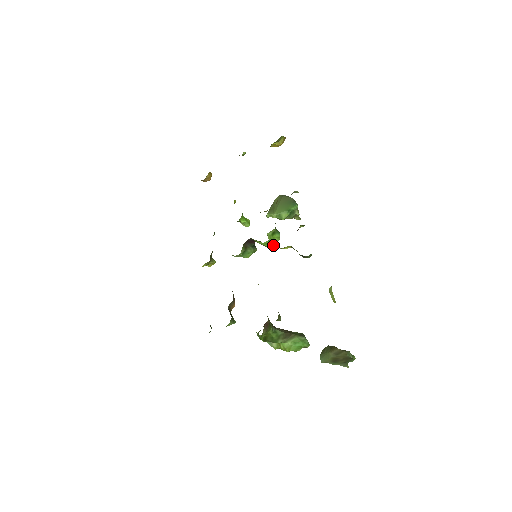
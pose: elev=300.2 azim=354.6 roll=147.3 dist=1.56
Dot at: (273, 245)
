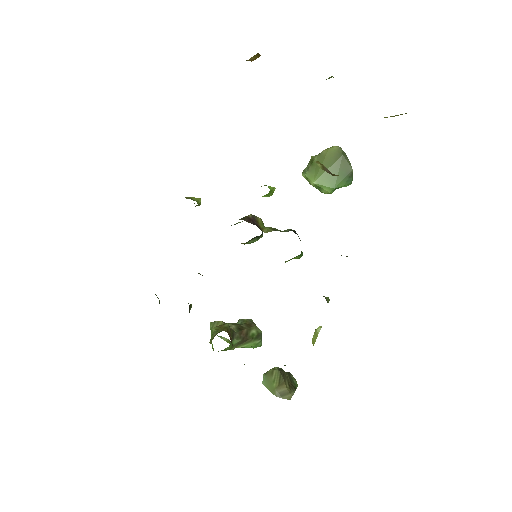
Dot at: occluded
